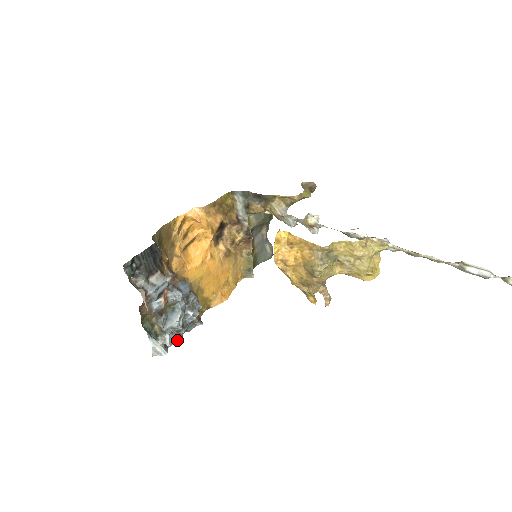
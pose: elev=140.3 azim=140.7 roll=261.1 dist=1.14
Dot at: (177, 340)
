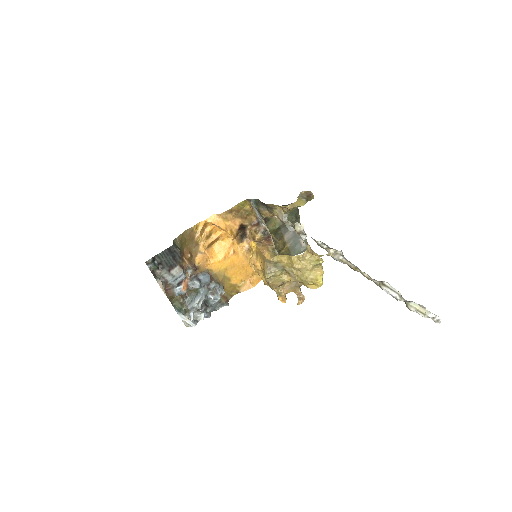
Dot at: (201, 317)
